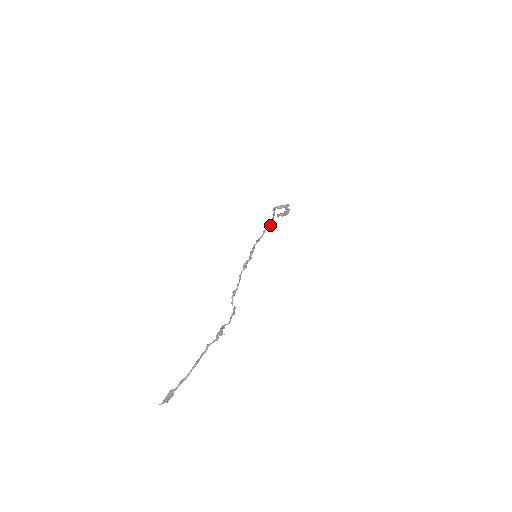
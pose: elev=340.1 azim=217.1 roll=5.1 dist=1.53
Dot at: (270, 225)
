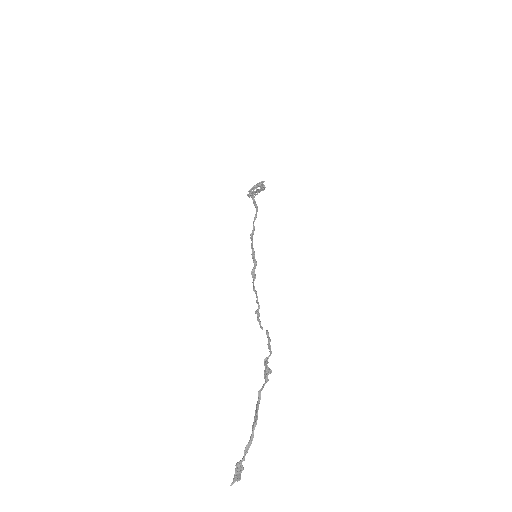
Dot at: (256, 213)
